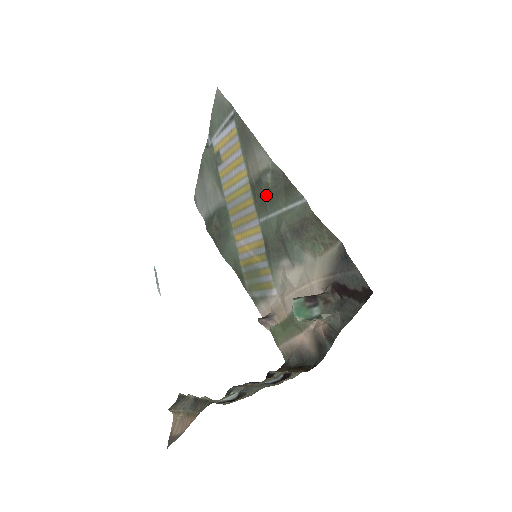
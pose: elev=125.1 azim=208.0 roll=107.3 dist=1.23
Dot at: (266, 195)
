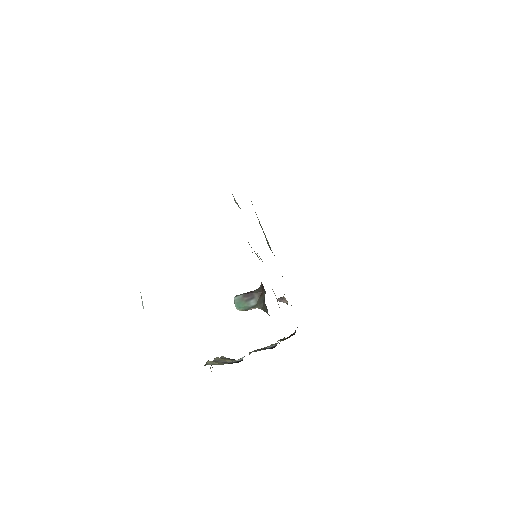
Dot at: occluded
